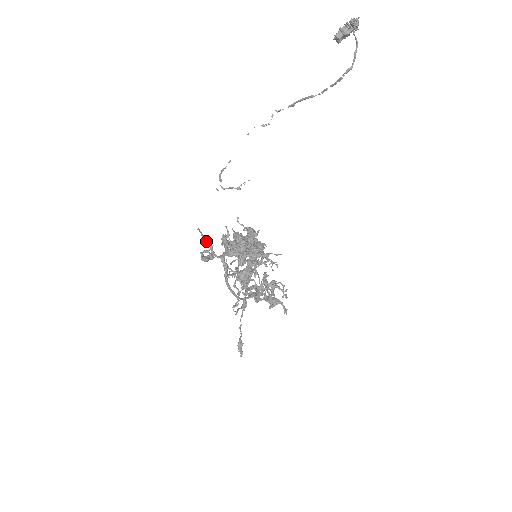
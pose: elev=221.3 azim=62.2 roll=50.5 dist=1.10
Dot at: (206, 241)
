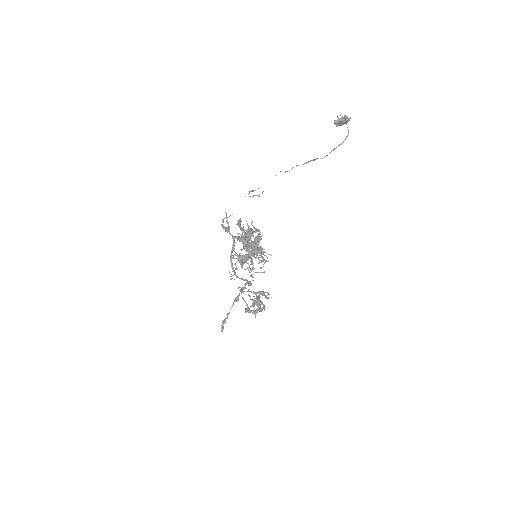
Dot at: (228, 223)
